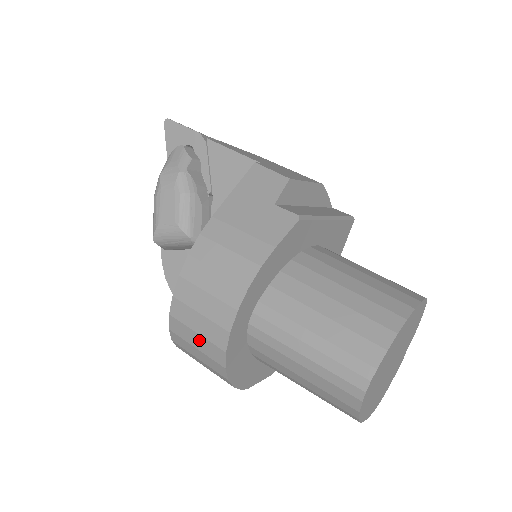
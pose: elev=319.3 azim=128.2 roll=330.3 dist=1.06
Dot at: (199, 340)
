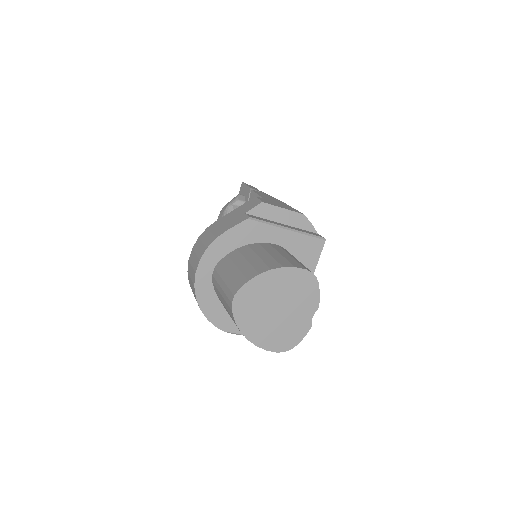
Dot at: (191, 283)
